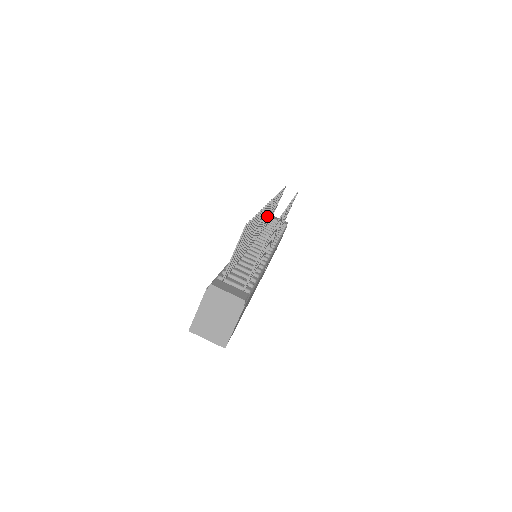
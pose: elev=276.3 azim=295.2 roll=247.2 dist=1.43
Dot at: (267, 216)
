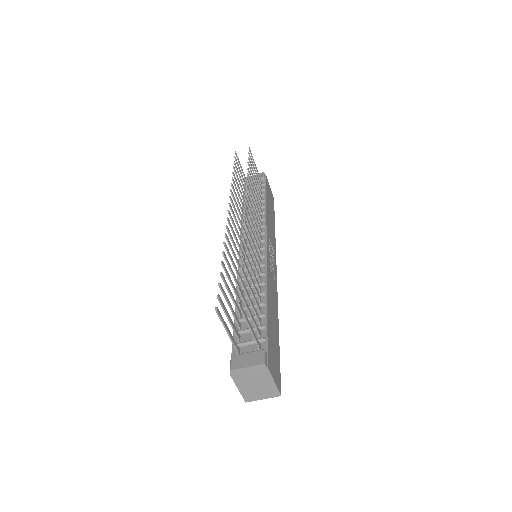
Dot at: (238, 211)
